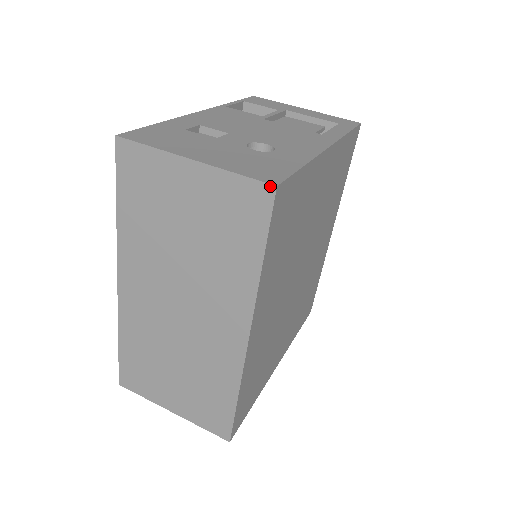
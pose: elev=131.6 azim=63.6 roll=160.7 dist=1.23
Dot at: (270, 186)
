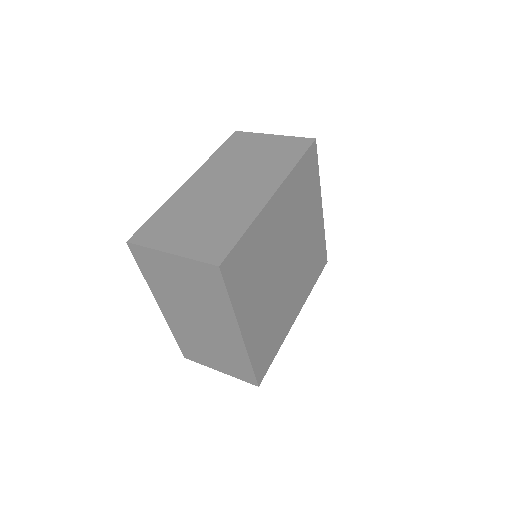
Dot at: (312, 139)
